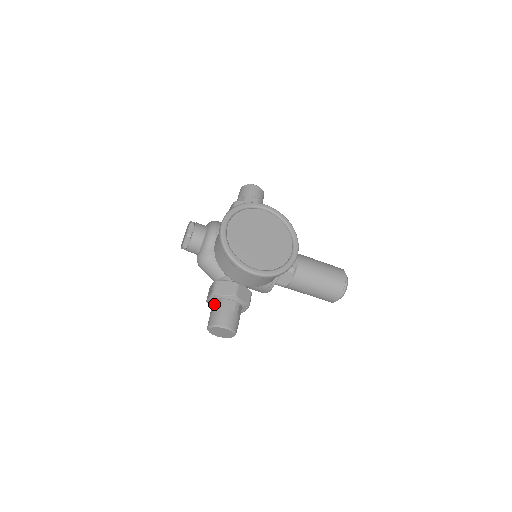
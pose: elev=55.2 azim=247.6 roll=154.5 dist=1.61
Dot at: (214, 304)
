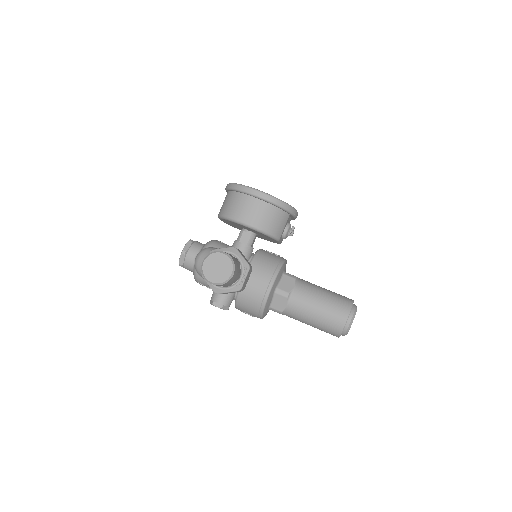
Dot at: occluded
